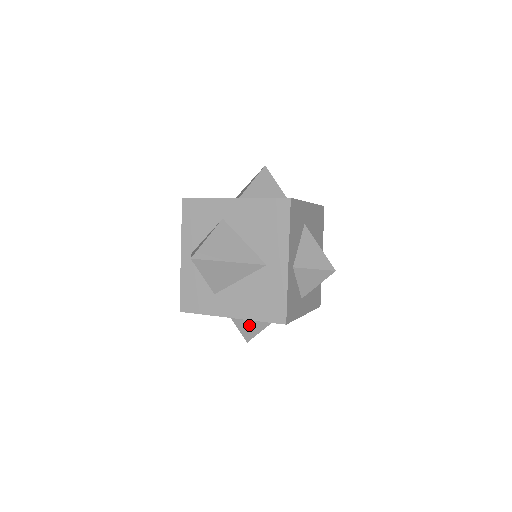
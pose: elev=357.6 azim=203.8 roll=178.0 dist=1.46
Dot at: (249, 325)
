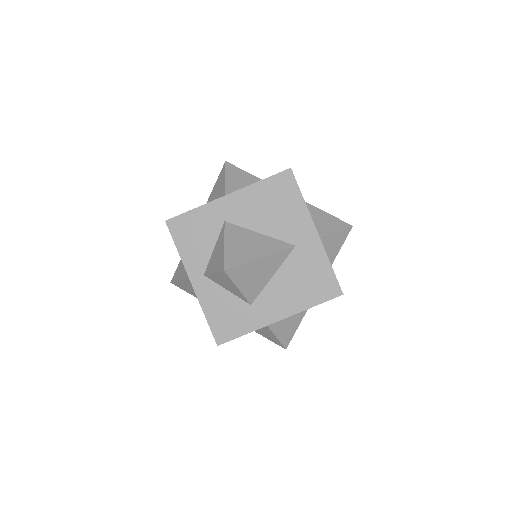
Dot at: (286, 327)
